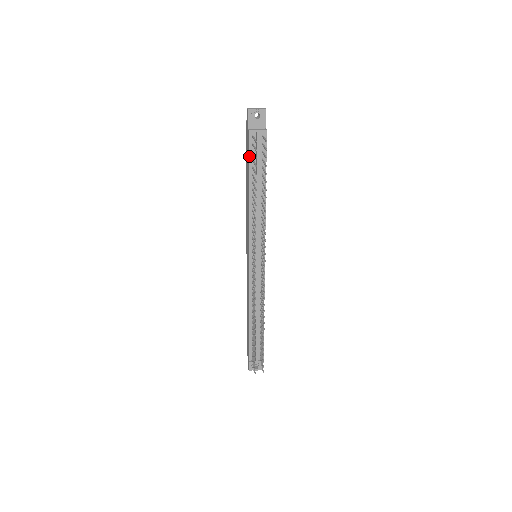
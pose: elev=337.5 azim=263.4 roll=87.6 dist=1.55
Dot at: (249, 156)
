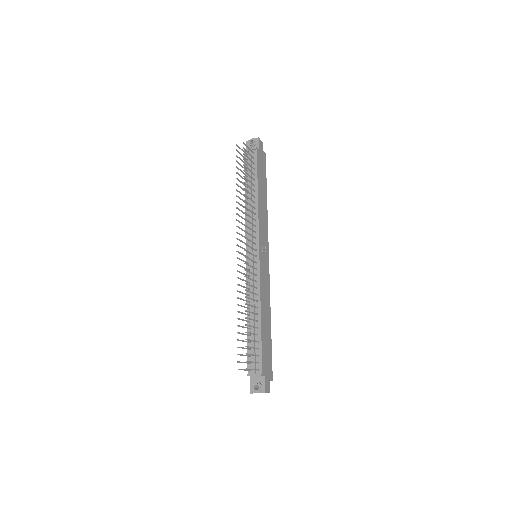
Dot at: occluded
